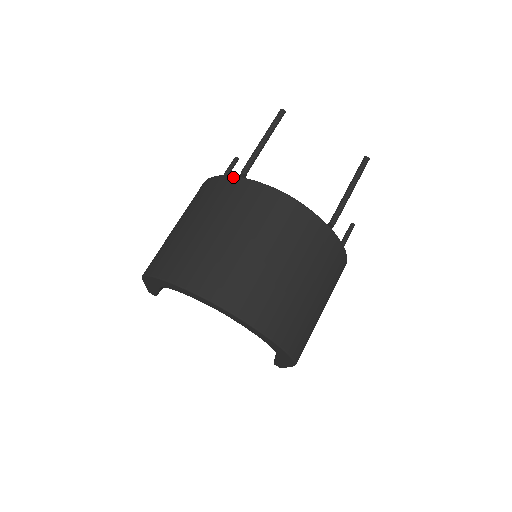
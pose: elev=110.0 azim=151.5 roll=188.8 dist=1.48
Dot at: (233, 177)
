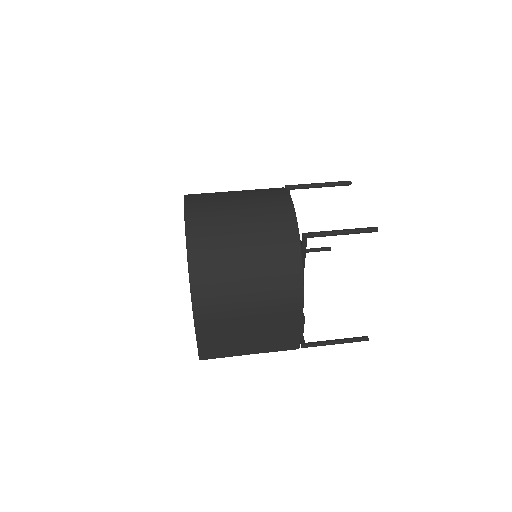
Dot at: occluded
